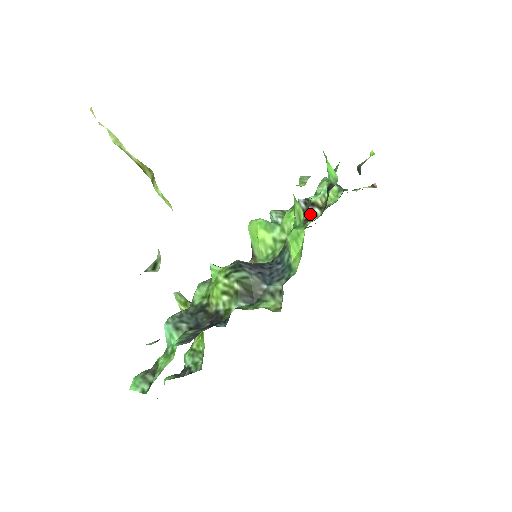
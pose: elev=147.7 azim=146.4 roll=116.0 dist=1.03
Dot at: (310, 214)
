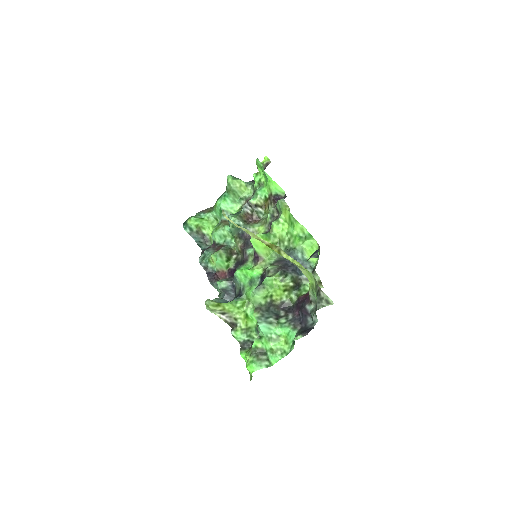
Dot at: (257, 213)
